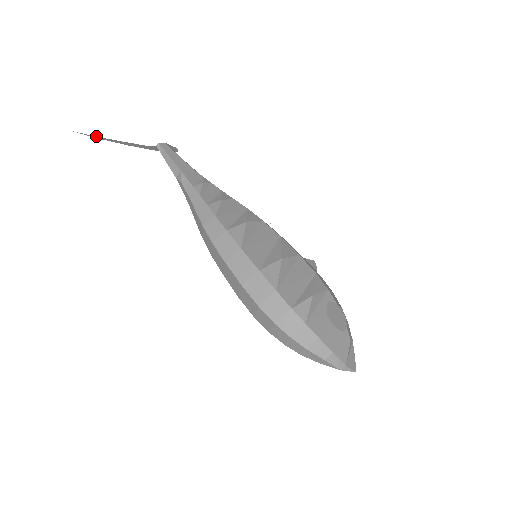
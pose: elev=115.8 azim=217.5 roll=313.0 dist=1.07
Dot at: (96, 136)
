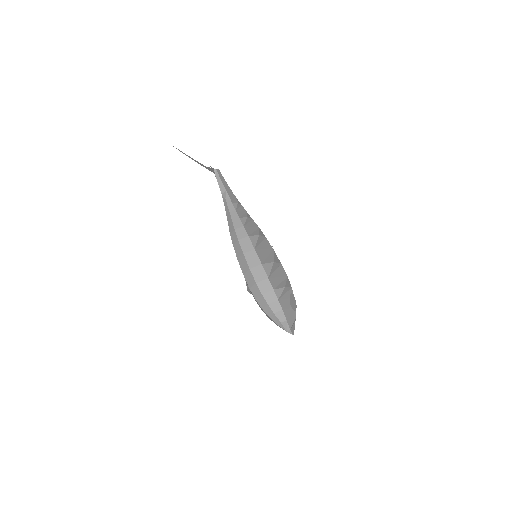
Dot at: (181, 151)
